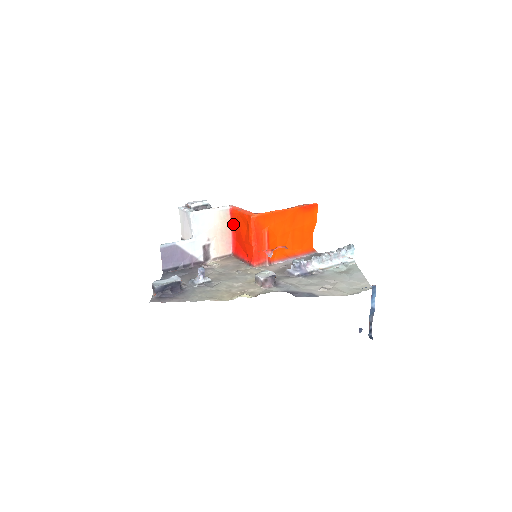
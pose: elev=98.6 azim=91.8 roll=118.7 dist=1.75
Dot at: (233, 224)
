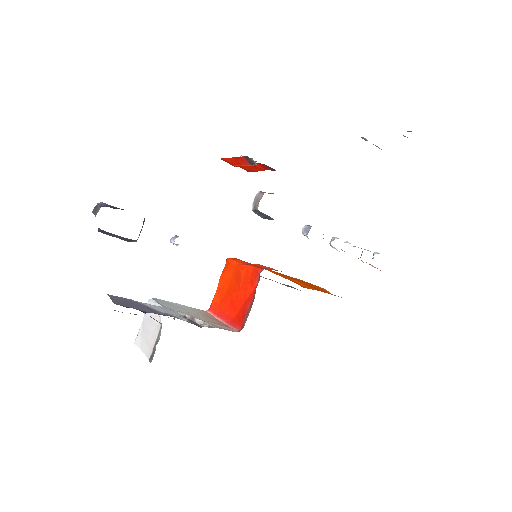
Dot at: (219, 313)
